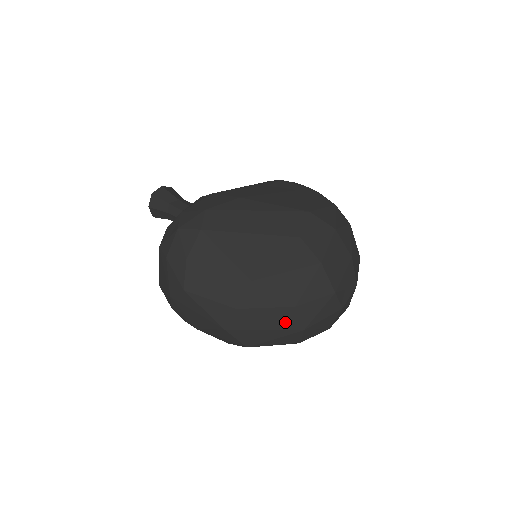
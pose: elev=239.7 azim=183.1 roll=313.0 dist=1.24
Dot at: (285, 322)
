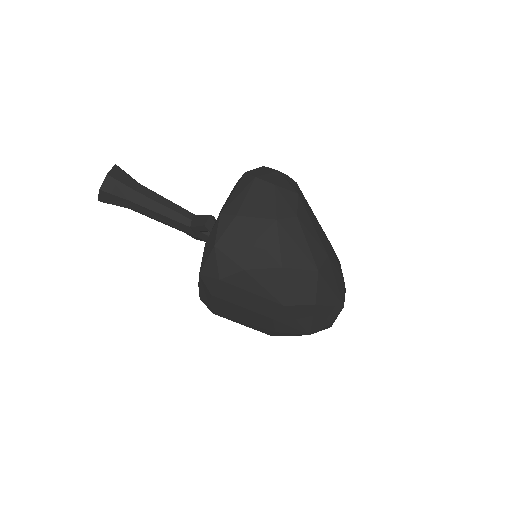
Dot at: (340, 291)
